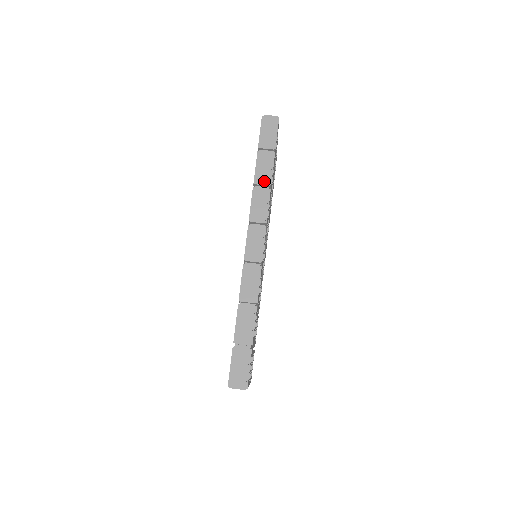
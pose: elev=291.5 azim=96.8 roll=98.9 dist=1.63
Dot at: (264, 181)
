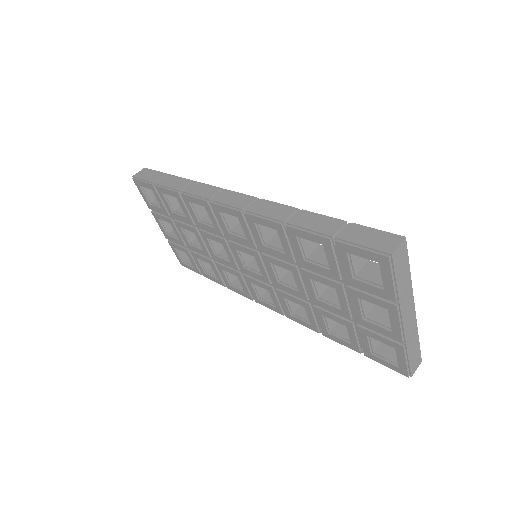
Dot at: (184, 184)
